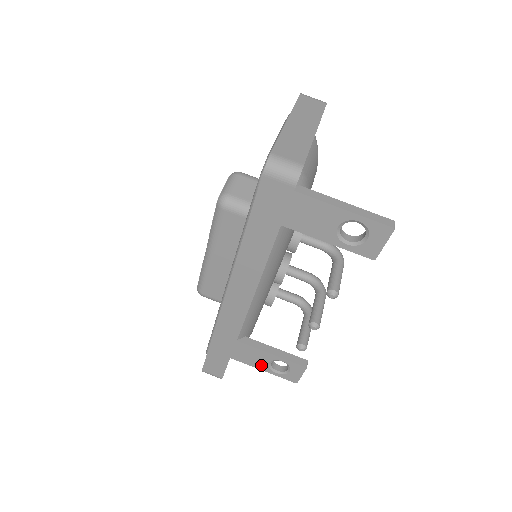
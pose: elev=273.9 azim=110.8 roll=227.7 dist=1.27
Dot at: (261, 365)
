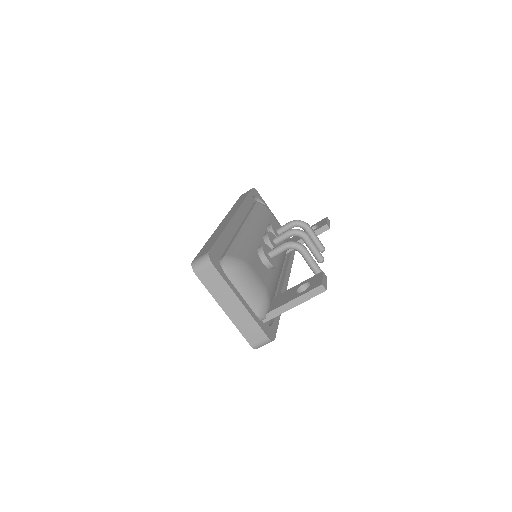
Dot at: occluded
